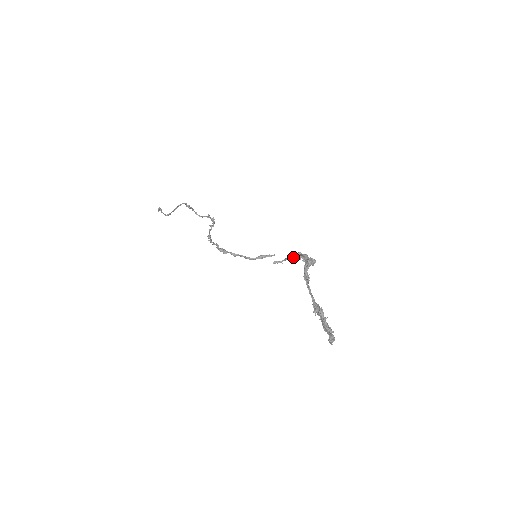
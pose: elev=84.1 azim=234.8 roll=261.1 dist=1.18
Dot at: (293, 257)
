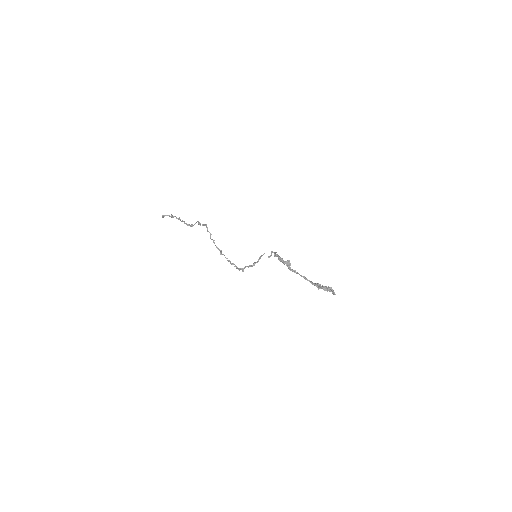
Dot at: occluded
